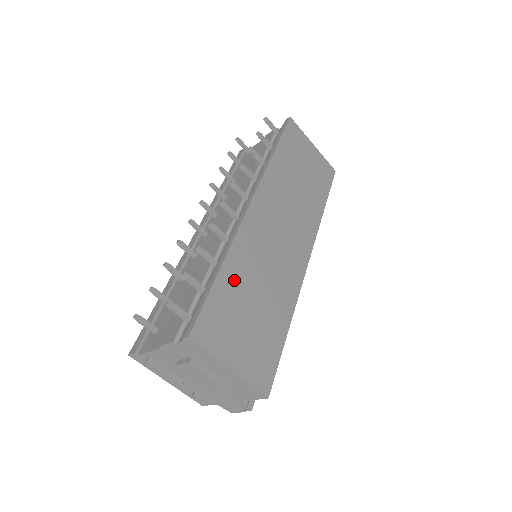
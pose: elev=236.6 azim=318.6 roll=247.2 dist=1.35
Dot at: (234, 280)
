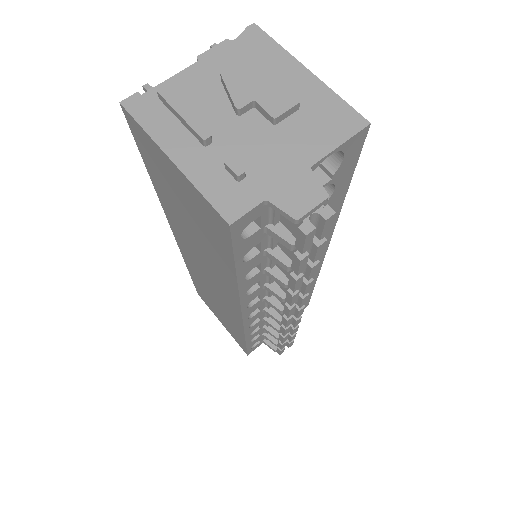
Dot at: occluded
